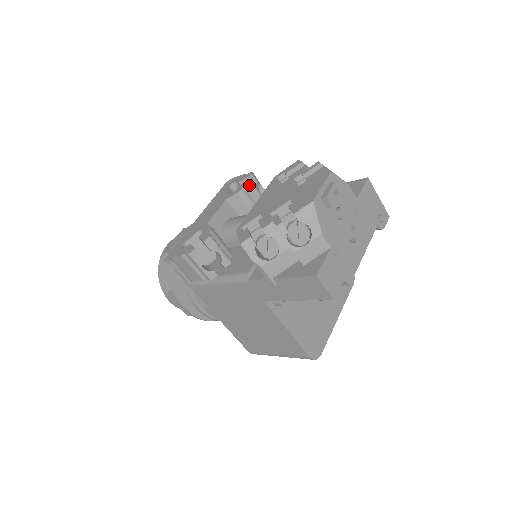
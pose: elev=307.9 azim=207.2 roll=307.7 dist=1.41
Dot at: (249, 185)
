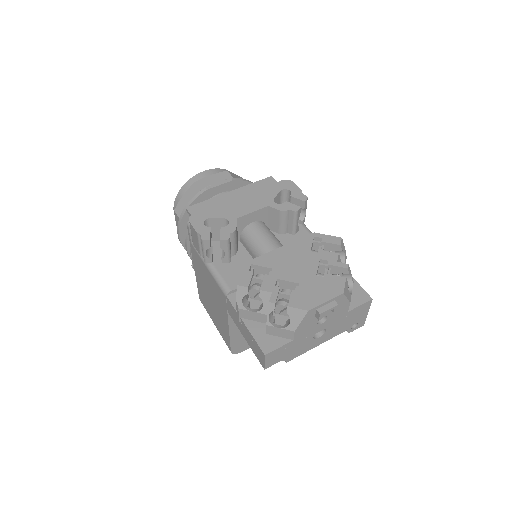
Dot at: (294, 212)
